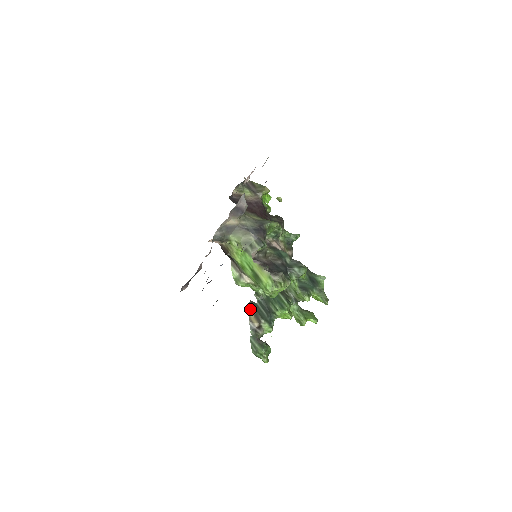
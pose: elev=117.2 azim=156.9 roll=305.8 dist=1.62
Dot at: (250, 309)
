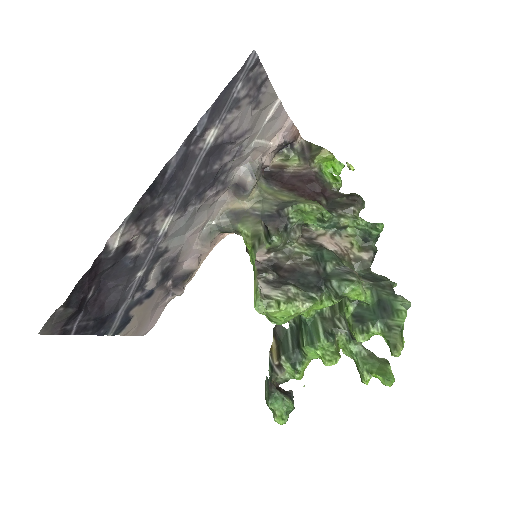
Dot at: (274, 336)
